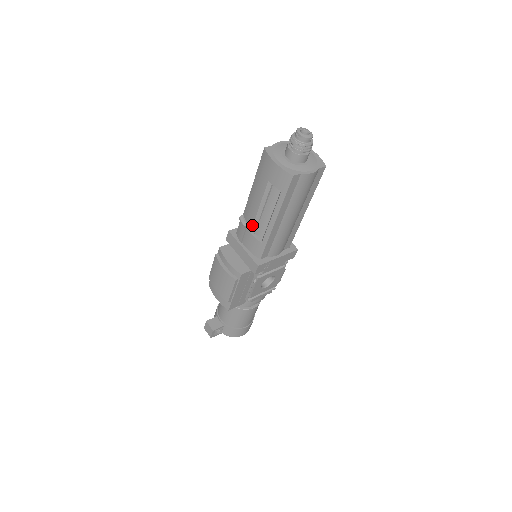
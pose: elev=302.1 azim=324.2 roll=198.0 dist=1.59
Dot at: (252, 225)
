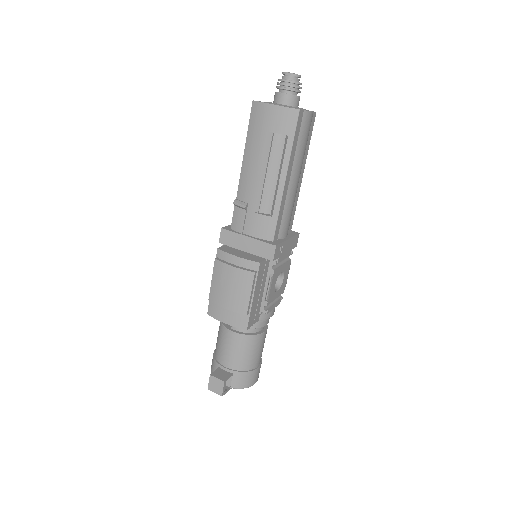
Dot at: (255, 200)
